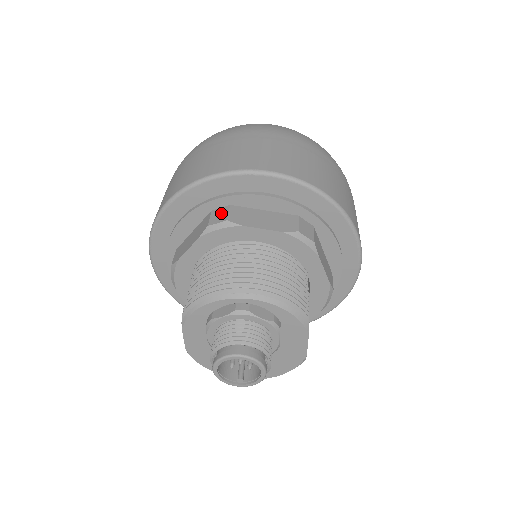
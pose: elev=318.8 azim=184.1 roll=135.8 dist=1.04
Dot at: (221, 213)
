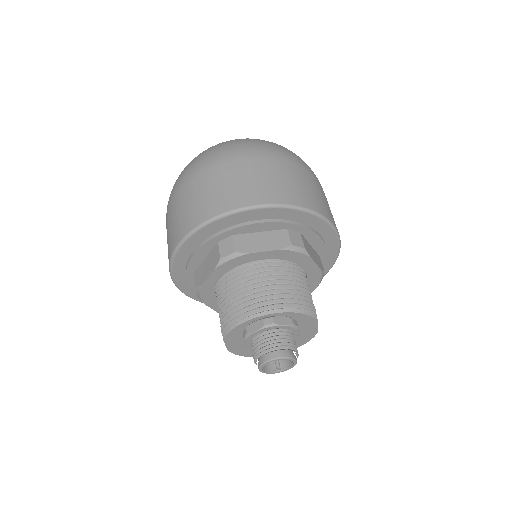
Dot at: (227, 245)
